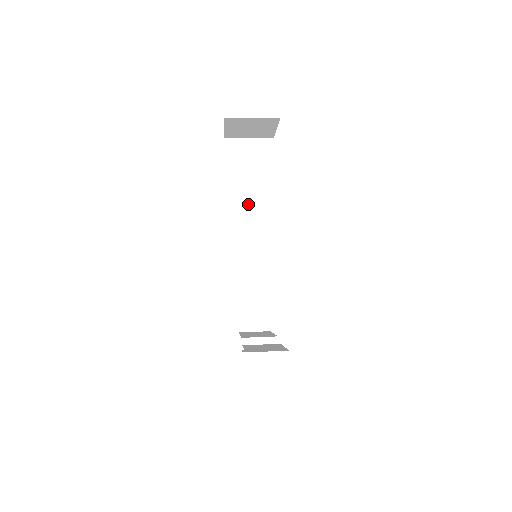
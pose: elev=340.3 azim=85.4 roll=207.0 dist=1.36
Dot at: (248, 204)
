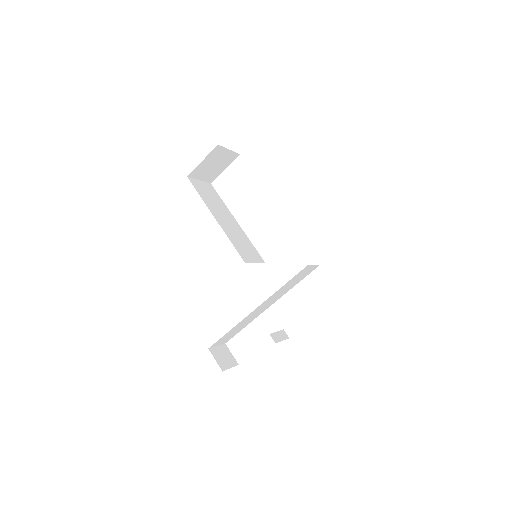
Dot at: (227, 222)
